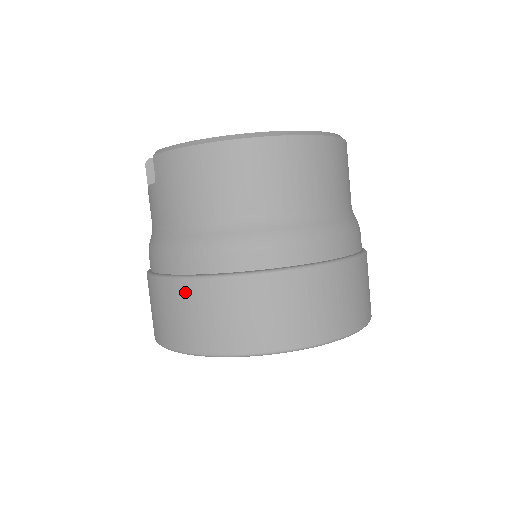
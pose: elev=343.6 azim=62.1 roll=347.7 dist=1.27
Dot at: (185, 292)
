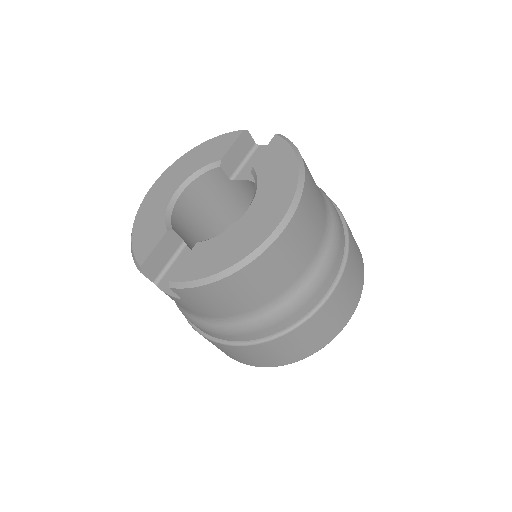
Dot at: (259, 349)
